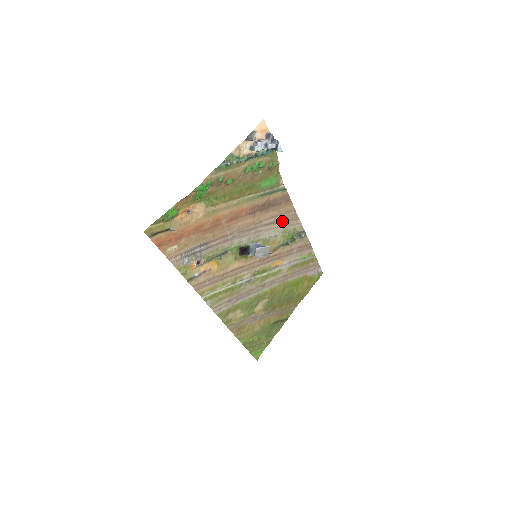
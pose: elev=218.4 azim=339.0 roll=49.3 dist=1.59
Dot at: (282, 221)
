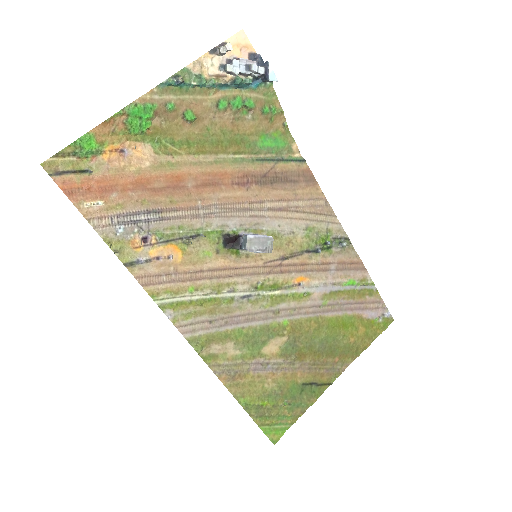
Dot at: (303, 211)
